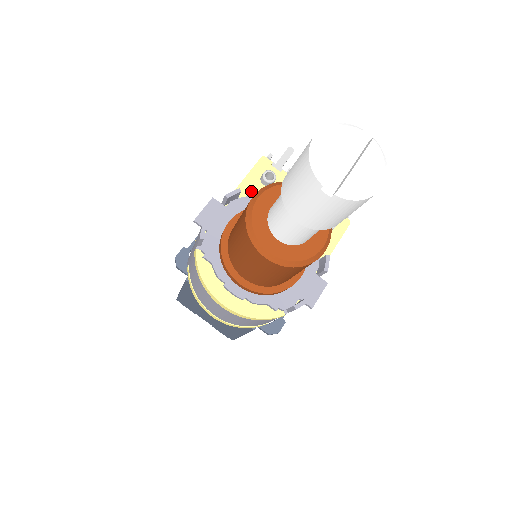
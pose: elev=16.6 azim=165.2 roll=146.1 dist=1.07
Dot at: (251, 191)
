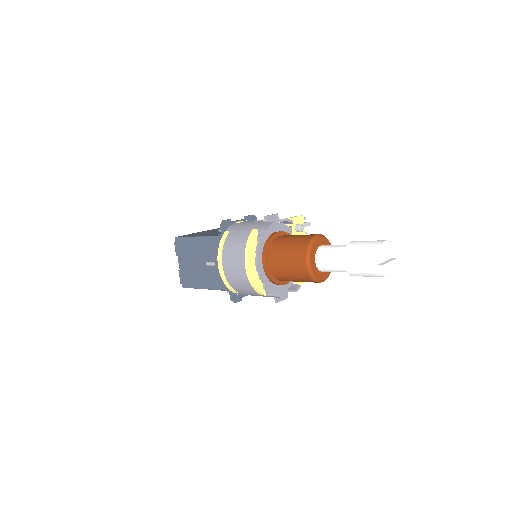
Dot at: (291, 226)
